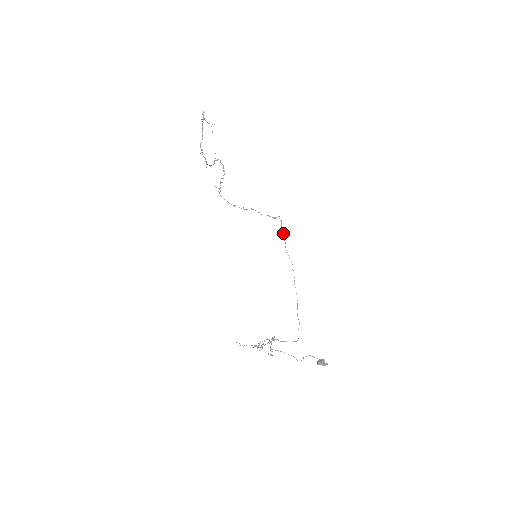
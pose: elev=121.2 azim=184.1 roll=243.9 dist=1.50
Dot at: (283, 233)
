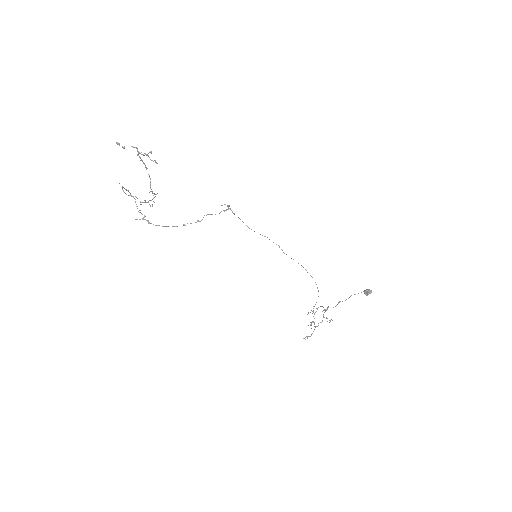
Dot at: occluded
